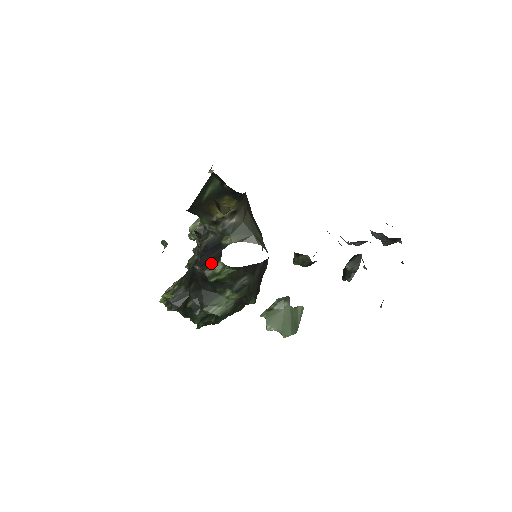
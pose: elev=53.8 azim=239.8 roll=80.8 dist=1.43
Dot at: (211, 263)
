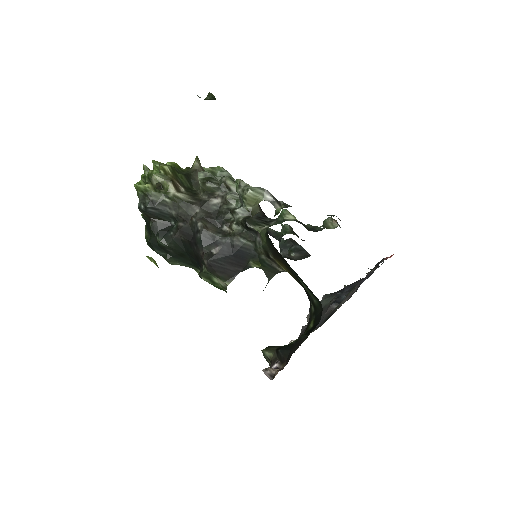
Dot at: (220, 274)
